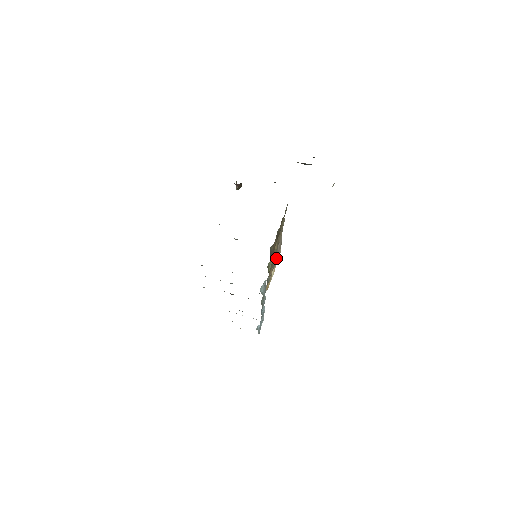
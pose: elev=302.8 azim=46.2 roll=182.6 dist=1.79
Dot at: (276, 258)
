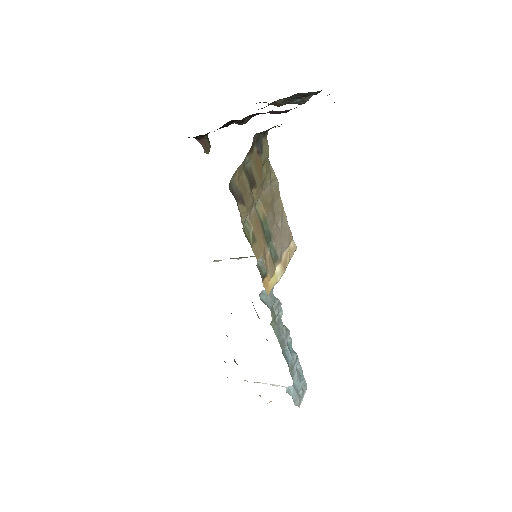
Dot at: (278, 244)
